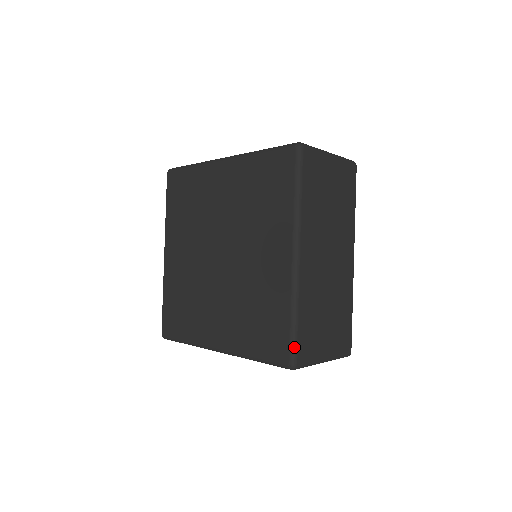
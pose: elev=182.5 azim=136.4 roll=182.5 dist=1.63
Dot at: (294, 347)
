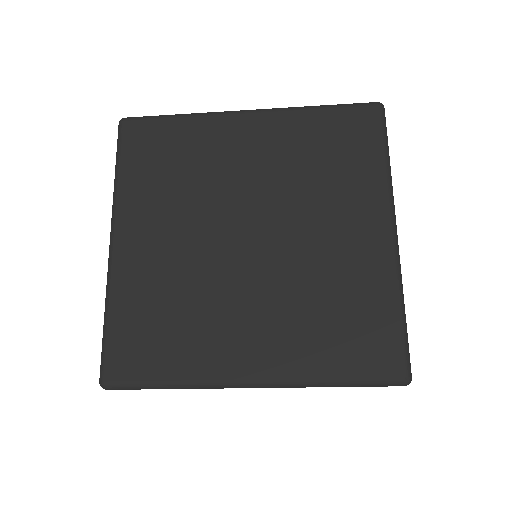
Dot at: (408, 351)
